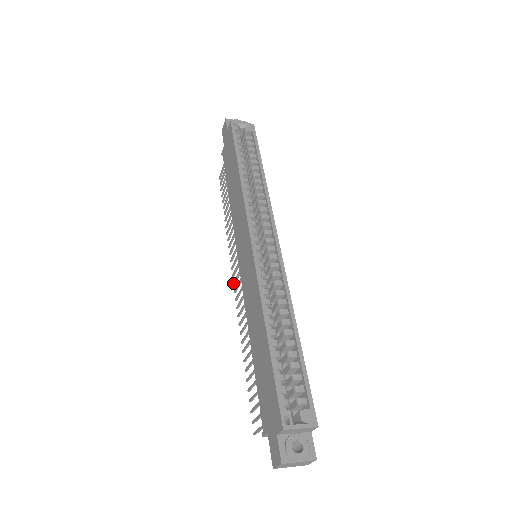
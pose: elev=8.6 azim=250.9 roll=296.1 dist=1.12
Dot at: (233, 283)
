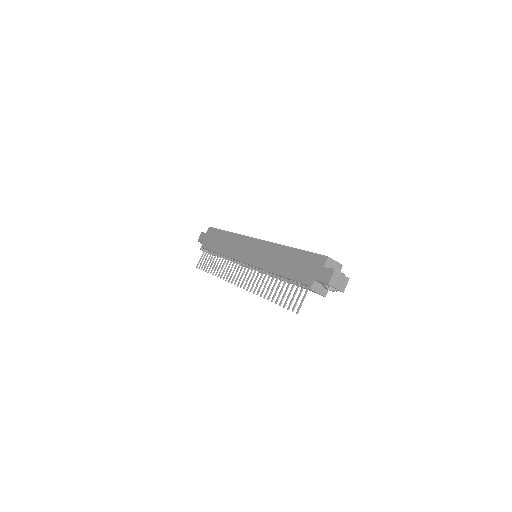
Dot at: (237, 284)
